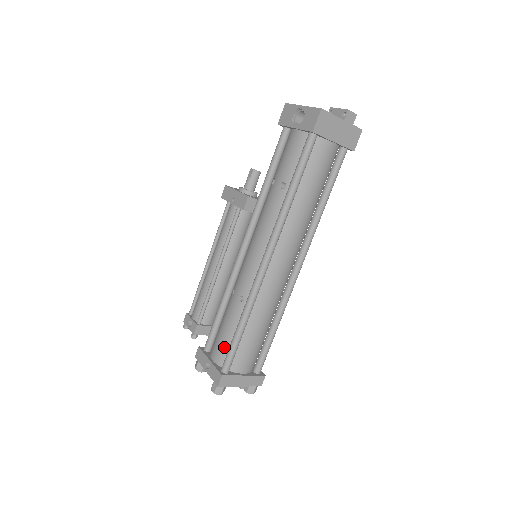
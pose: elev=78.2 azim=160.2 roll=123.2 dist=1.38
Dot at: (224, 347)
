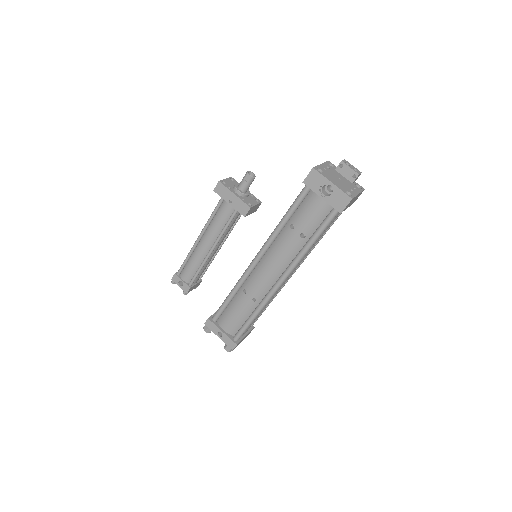
Dot at: (236, 325)
